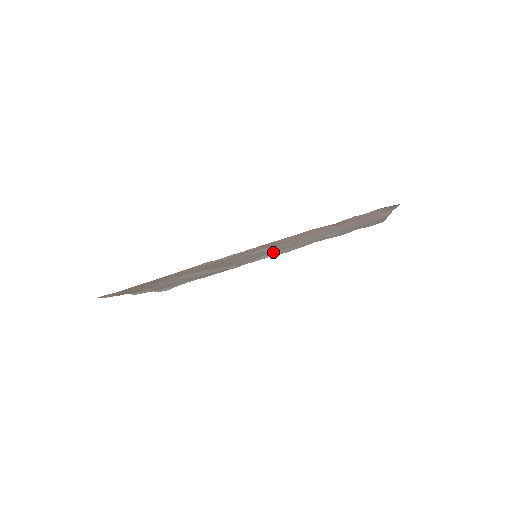
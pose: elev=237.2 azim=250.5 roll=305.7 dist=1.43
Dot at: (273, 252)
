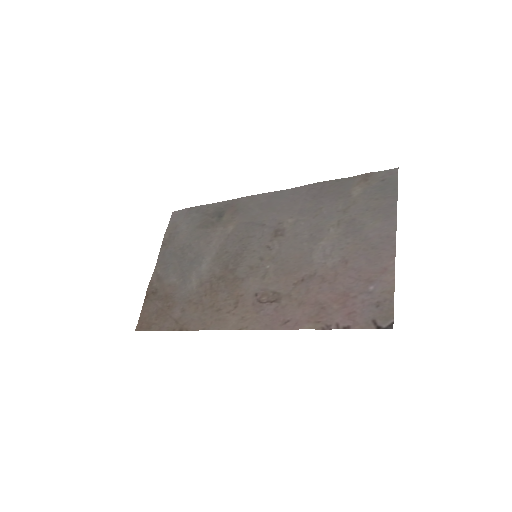
Dot at: (272, 228)
